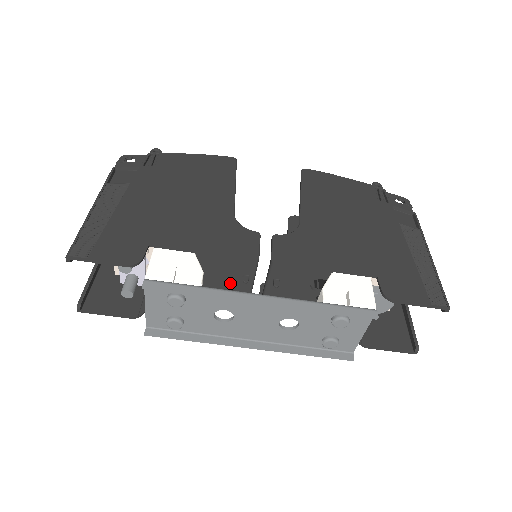
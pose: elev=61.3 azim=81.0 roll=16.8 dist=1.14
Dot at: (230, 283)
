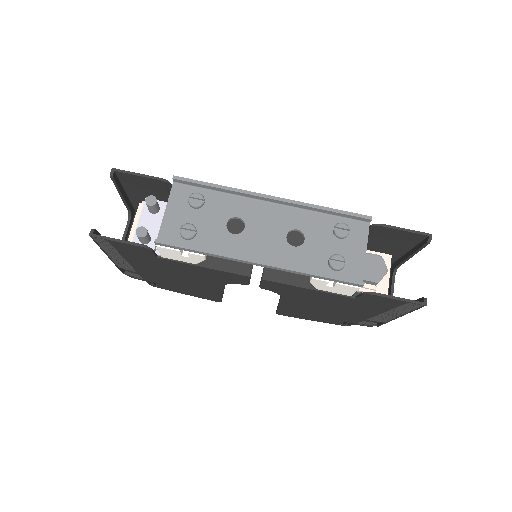
Dot at: occluded
